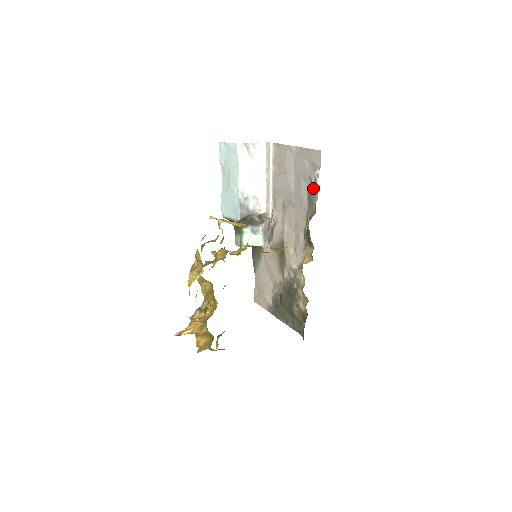
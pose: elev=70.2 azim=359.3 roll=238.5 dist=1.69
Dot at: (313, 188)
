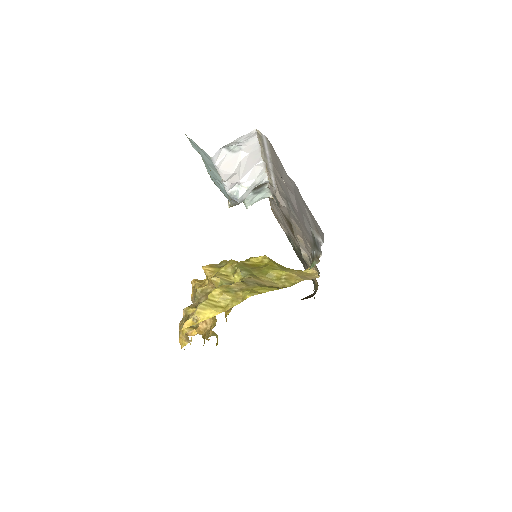
Dot at: (316, 244)
